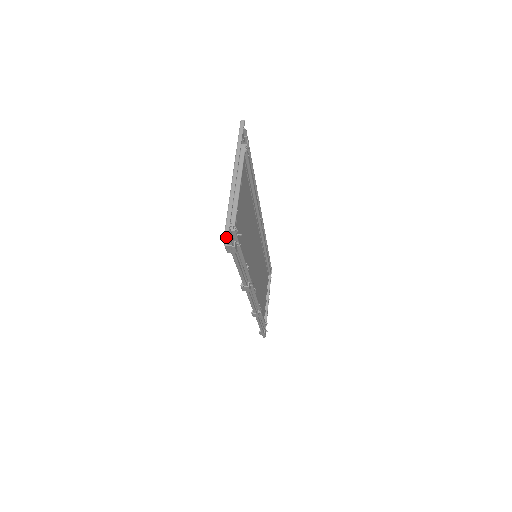
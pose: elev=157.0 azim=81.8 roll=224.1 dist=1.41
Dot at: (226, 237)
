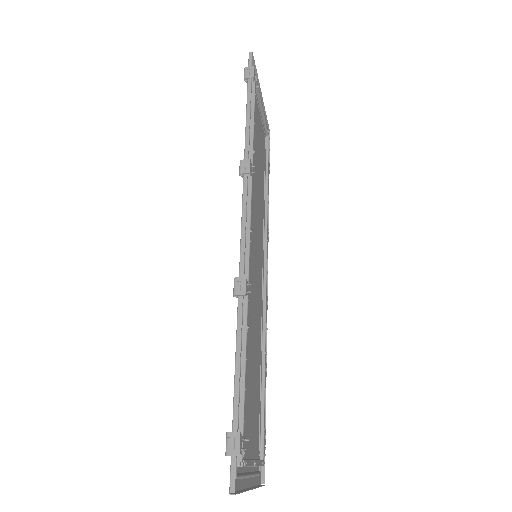
Dot at: (249, 56)
